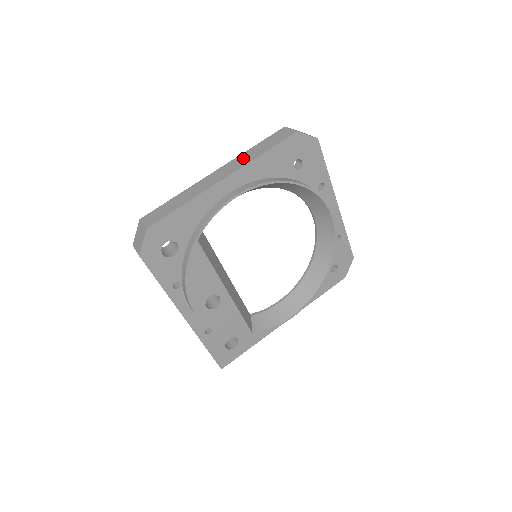
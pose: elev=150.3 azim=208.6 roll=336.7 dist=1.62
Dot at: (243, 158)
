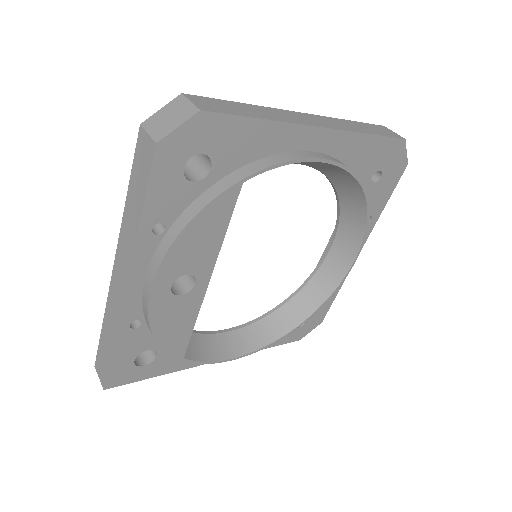
Dot at: (341, 123)
